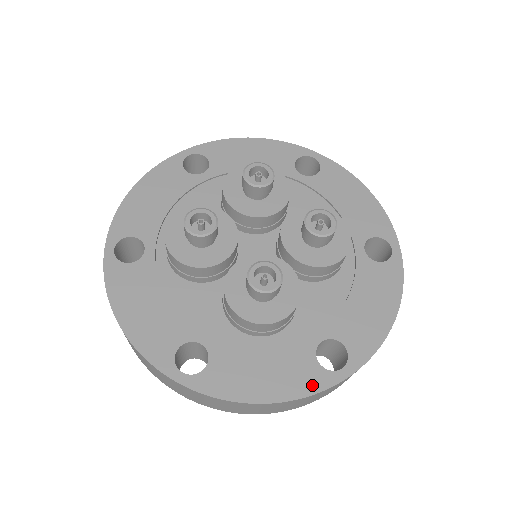
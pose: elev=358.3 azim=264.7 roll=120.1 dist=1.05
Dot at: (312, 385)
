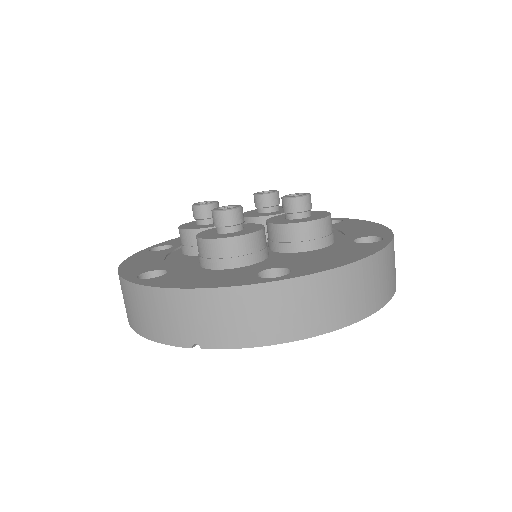
Dot at: (239, 283)
